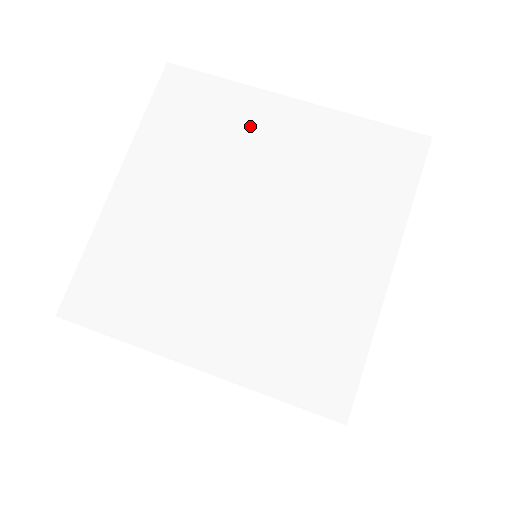
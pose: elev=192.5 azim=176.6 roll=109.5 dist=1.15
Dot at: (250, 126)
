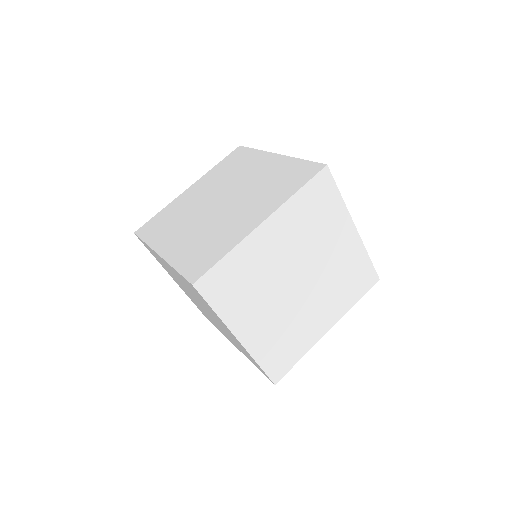
Dot at: (251, 165)
